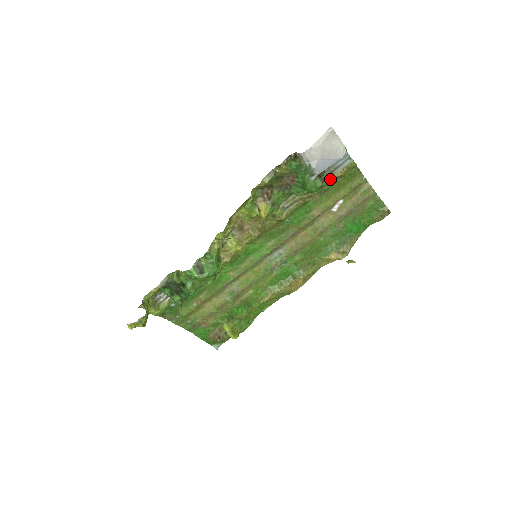
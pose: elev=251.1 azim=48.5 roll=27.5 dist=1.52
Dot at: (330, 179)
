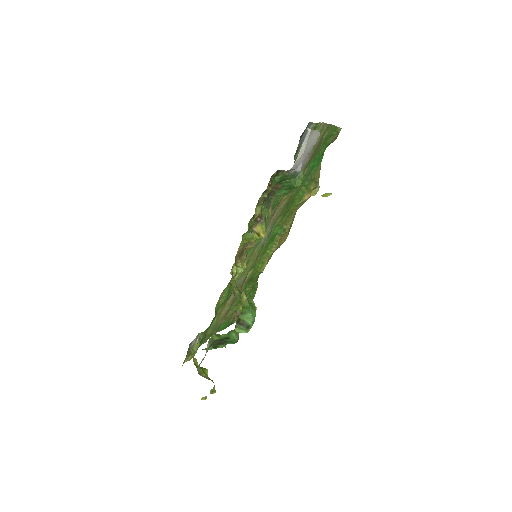
Dot at: occluded
